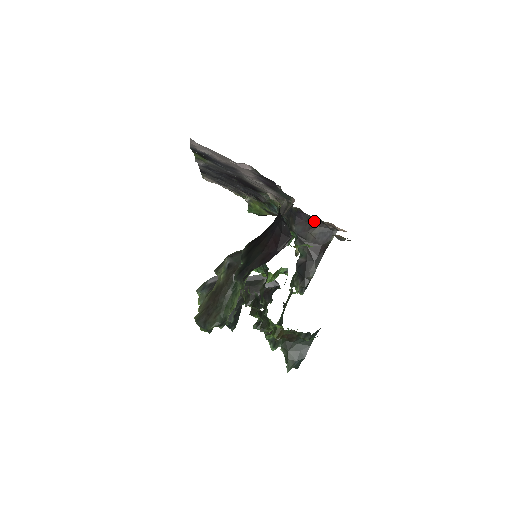
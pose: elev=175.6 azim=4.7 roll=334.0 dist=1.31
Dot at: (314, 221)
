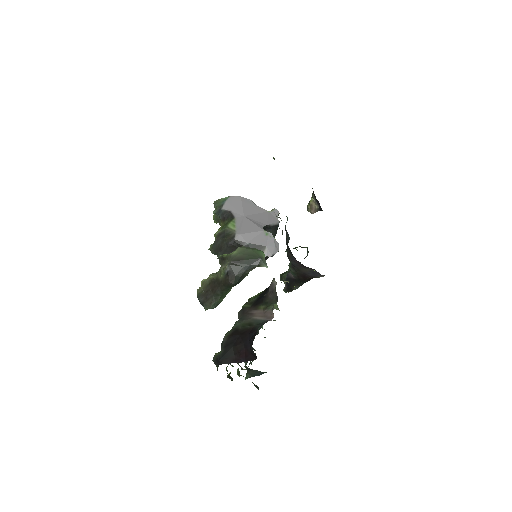
Dot at: occluded
